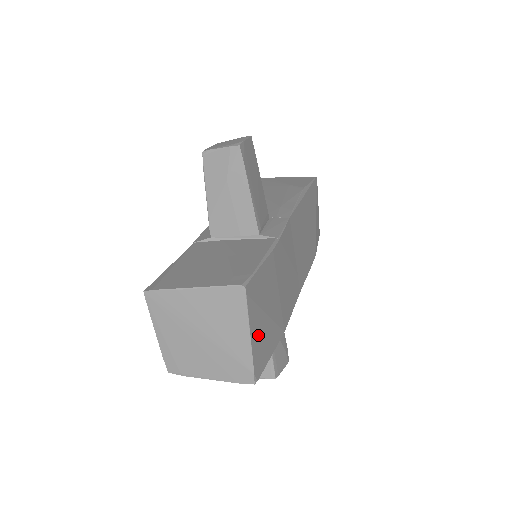
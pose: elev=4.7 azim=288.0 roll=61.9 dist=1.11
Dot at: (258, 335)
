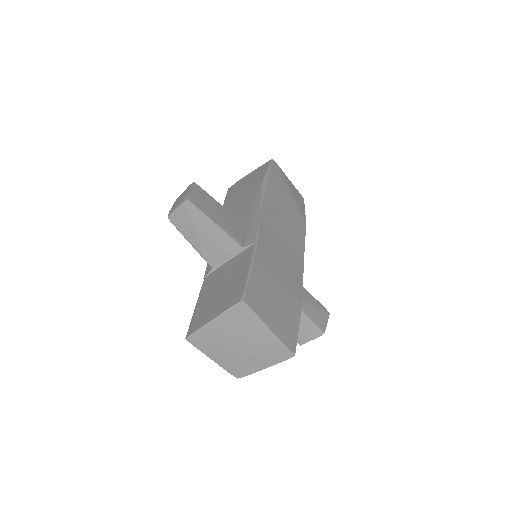
Dot at: (276, 323)
